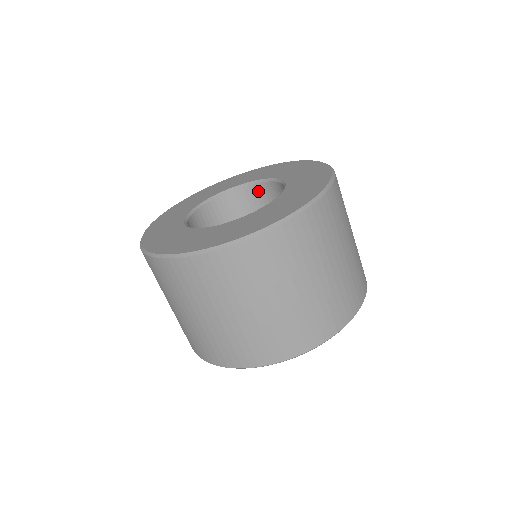
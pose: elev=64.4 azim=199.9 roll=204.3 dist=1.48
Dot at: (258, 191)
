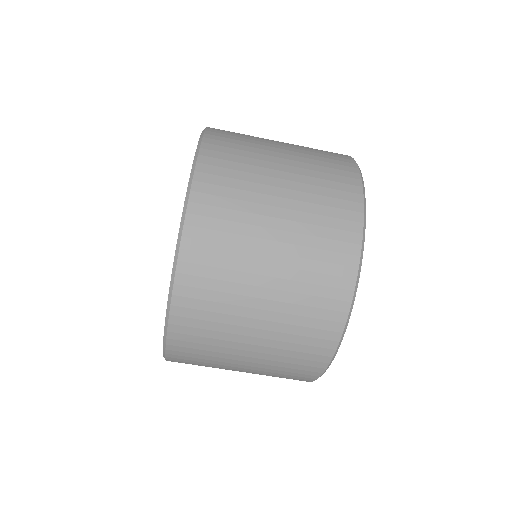
Dot at: occluded
